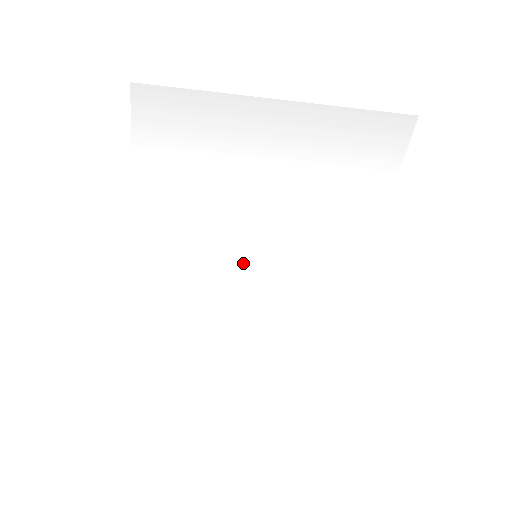
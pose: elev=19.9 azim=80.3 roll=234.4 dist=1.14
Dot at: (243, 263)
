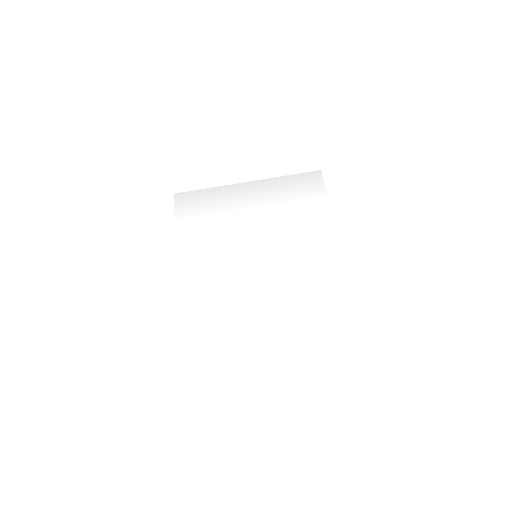
Dot at: (248, 263)
